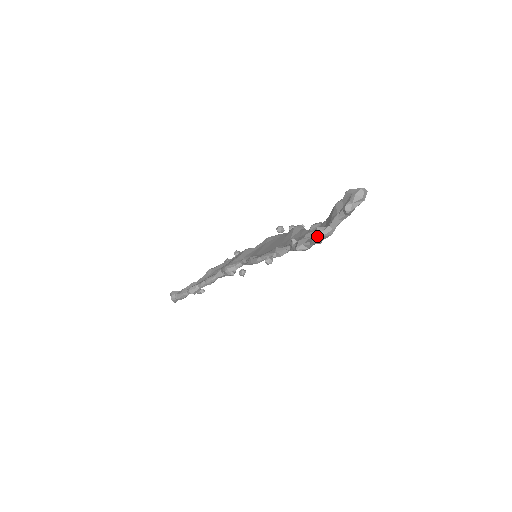
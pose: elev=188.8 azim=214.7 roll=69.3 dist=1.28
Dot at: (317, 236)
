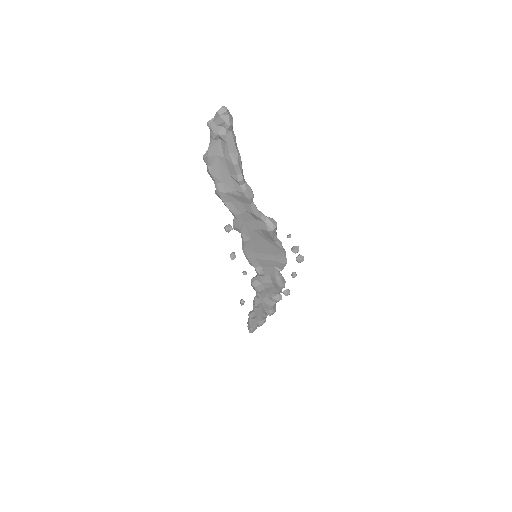
Dot at: (203, 157)
